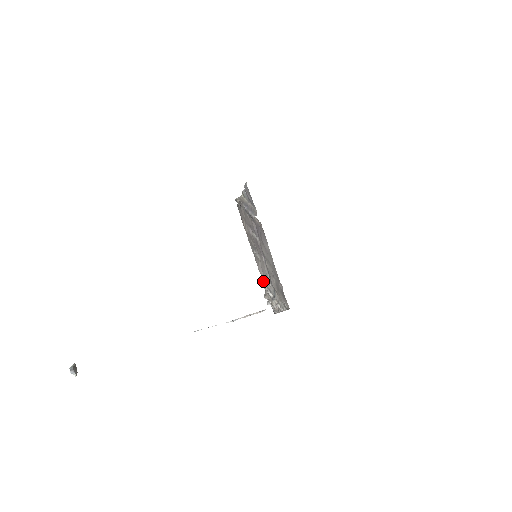
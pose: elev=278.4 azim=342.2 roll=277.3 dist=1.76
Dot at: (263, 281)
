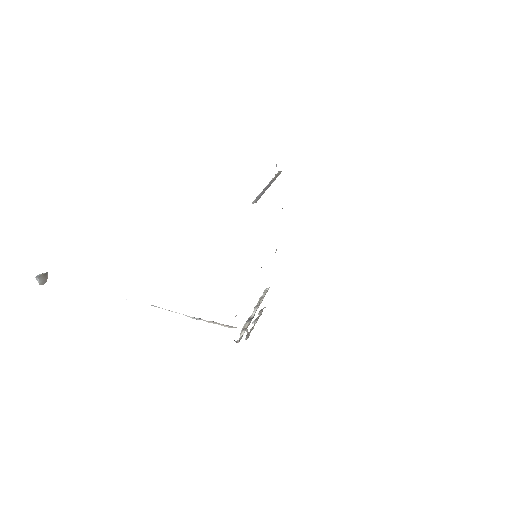
Dot at: (267, 291)
